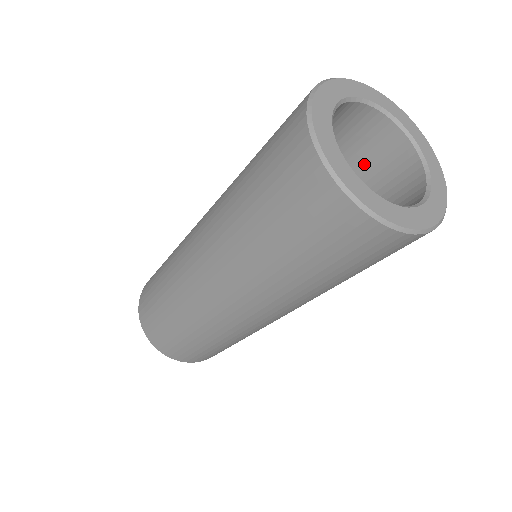
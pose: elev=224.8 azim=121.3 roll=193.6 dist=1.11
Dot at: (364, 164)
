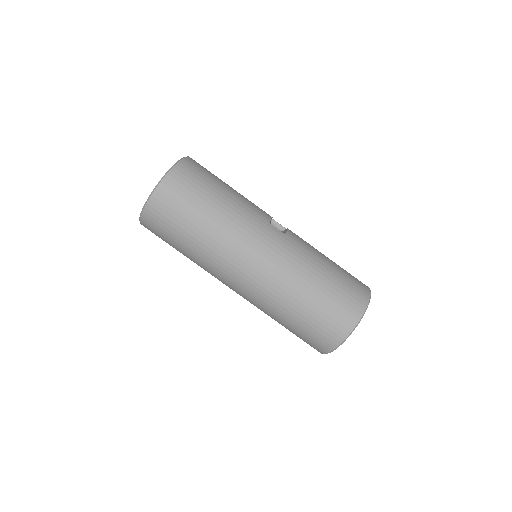
Dot at: occluded
